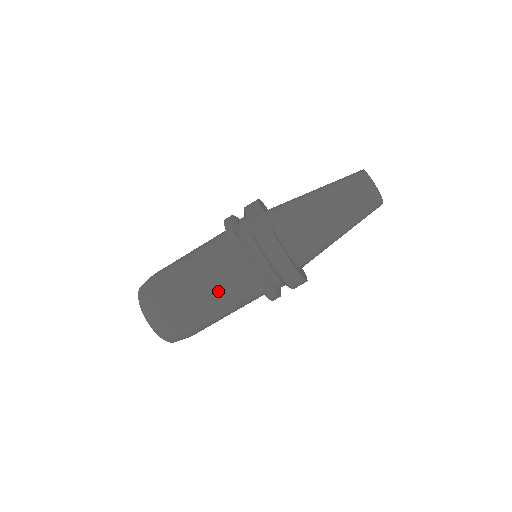
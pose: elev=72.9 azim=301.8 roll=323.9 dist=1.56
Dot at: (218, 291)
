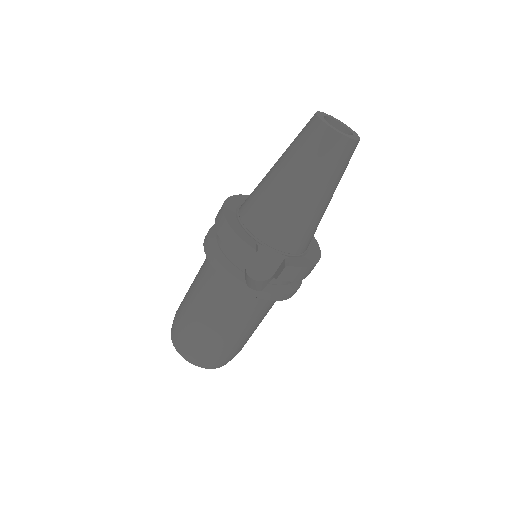
Dot at: (263, 317)
